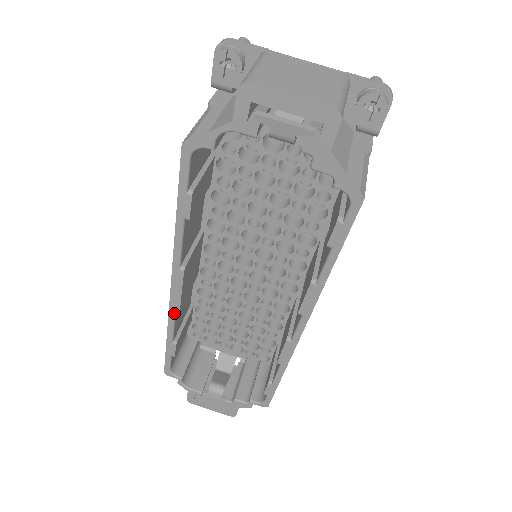
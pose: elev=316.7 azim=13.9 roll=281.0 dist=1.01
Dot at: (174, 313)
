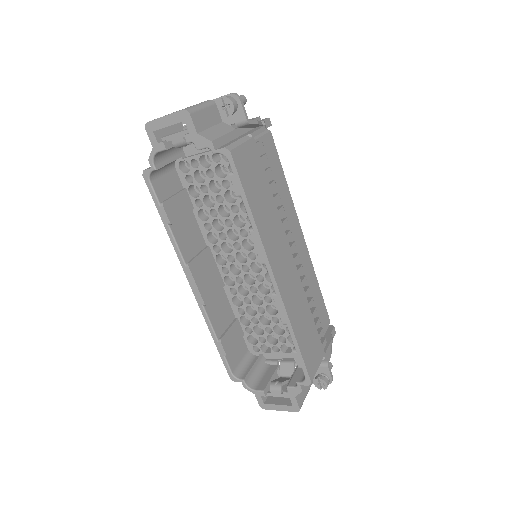
Dot at: (203, 309)
